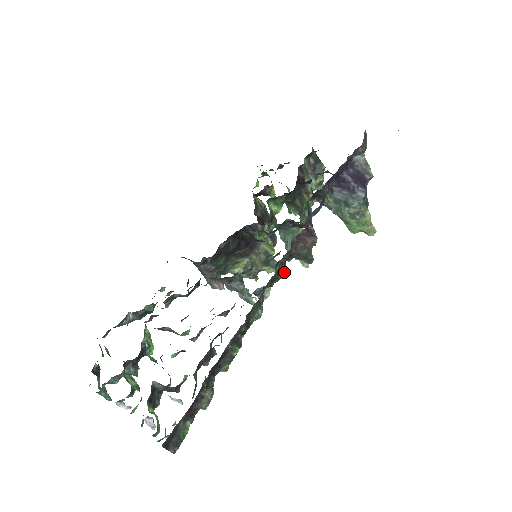
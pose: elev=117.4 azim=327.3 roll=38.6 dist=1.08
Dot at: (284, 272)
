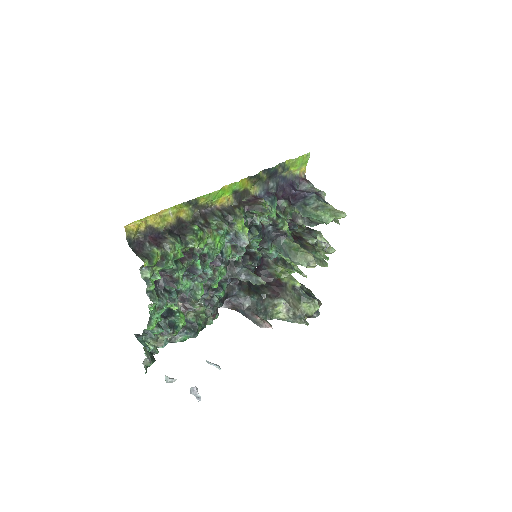
Dot at: (242, 214)
